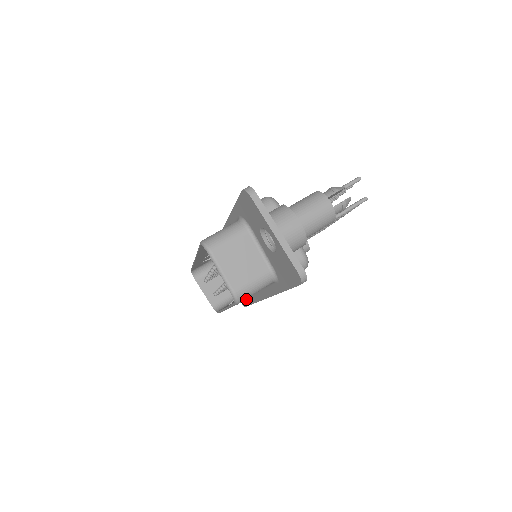
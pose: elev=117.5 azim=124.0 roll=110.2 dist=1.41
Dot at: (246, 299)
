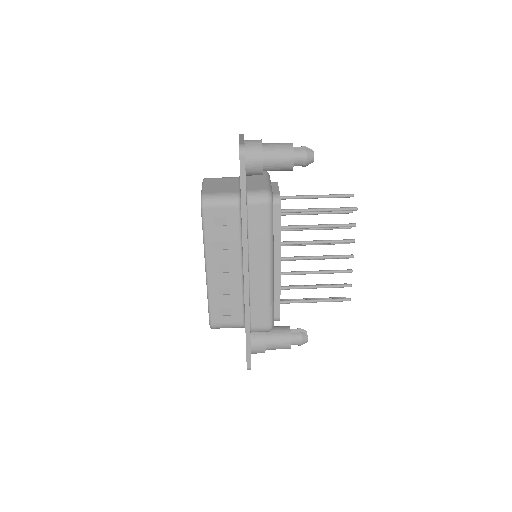
Dot at: occluded
